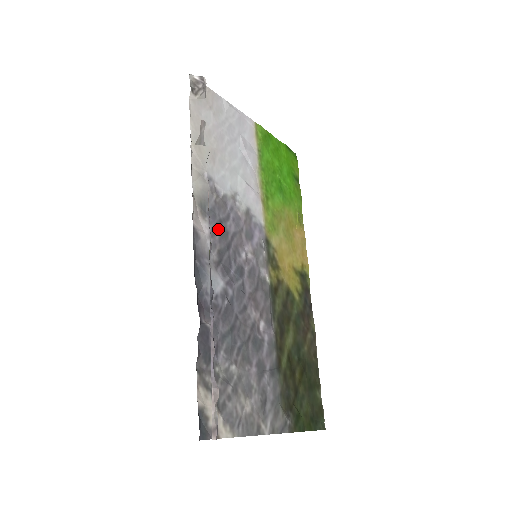
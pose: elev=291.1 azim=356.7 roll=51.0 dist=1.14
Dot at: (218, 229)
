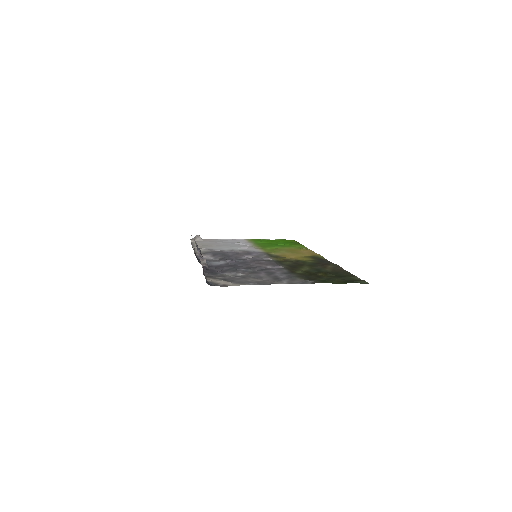
Dot at: (218, 255)
